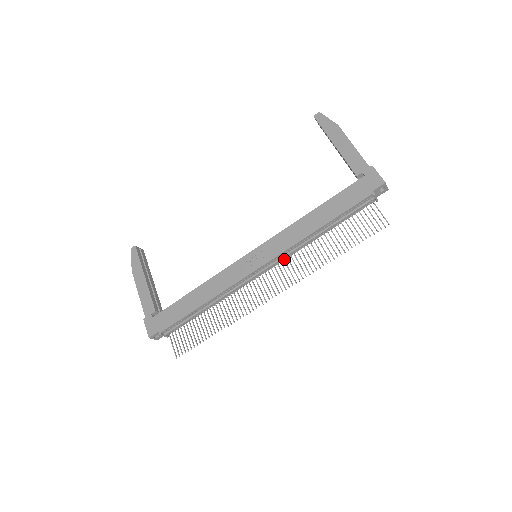
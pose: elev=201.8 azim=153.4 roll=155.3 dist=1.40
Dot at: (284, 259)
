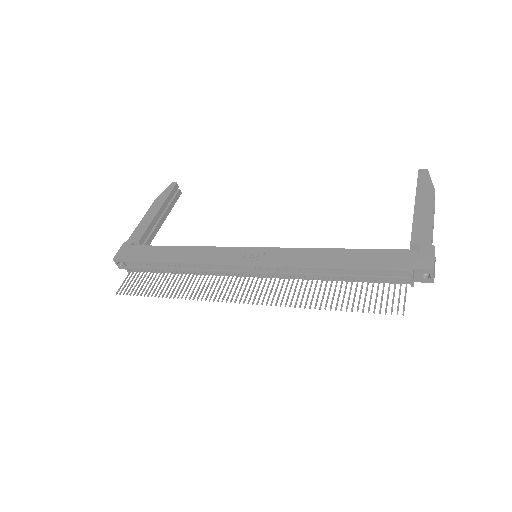
Dot at: (277, 276)
